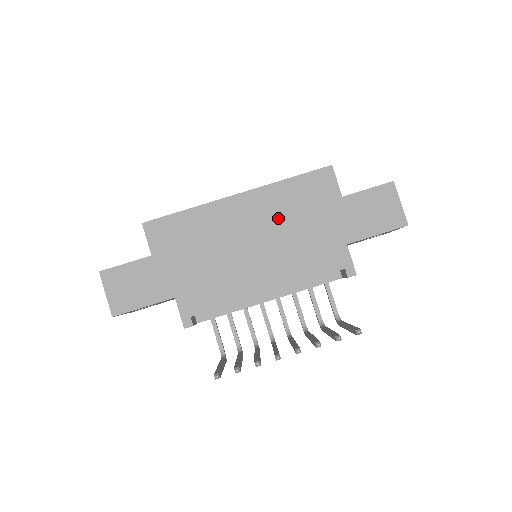
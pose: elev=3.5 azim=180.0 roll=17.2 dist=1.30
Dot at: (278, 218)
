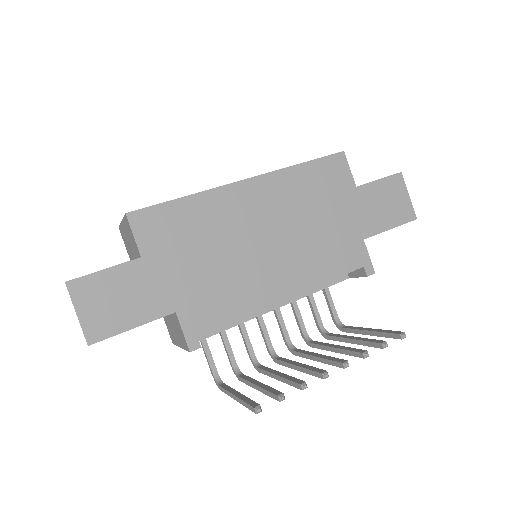
Dot at: (293, 209)
